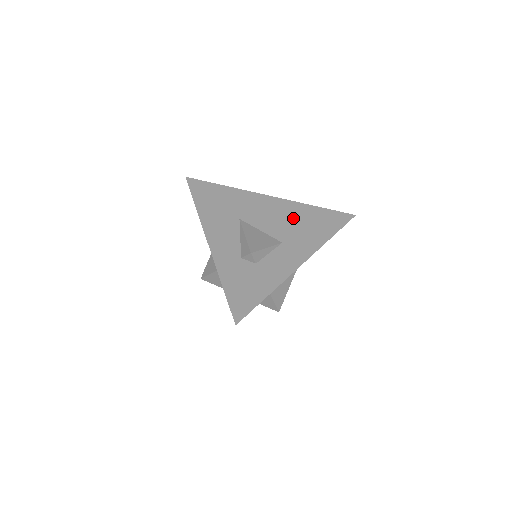
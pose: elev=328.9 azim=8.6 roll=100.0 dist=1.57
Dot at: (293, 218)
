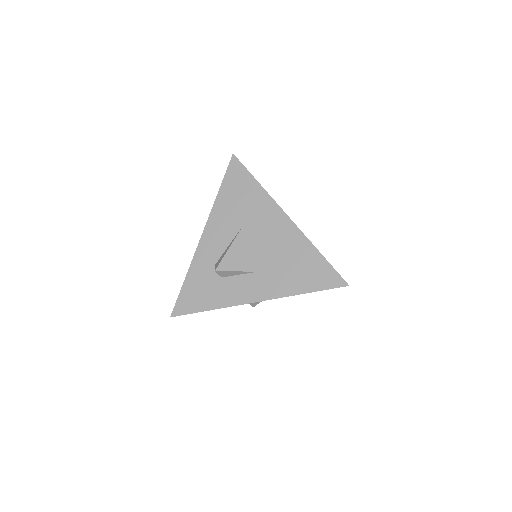
Dot at: (288, 253)
